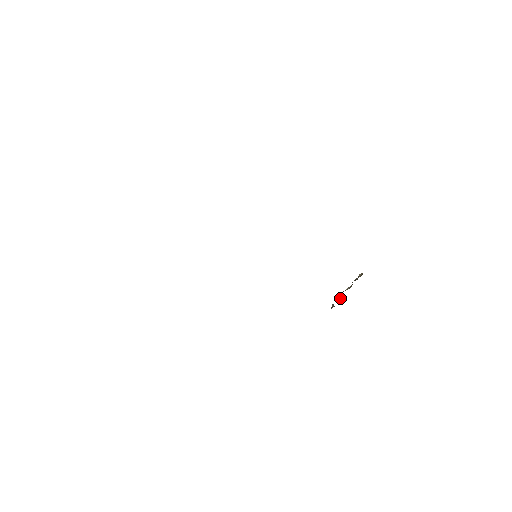
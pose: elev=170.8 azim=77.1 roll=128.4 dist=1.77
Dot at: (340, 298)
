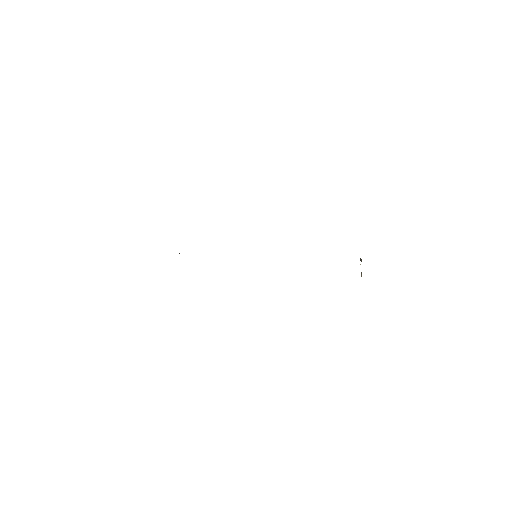
Dot at: (360, 259)
